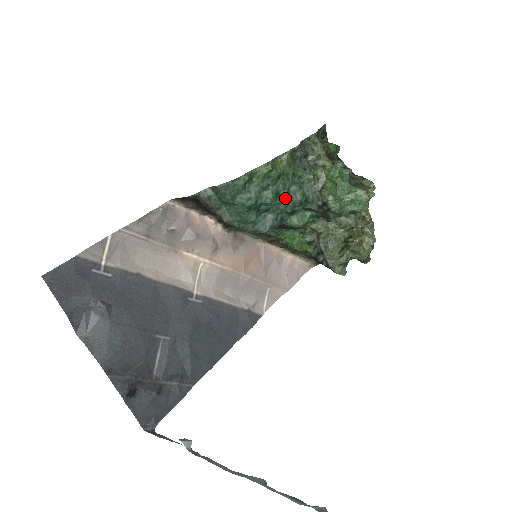
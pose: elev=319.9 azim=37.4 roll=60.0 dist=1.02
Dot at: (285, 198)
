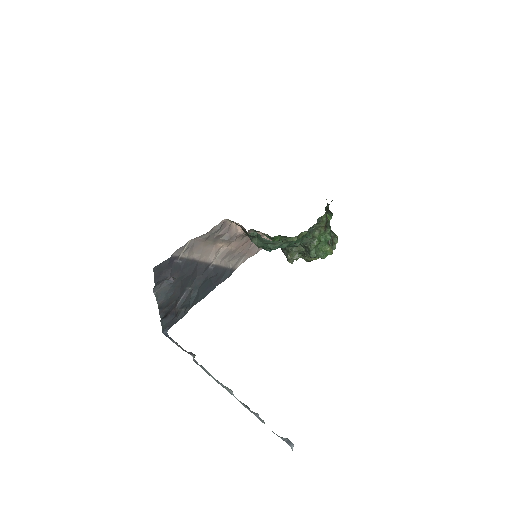
Dot at: occluded
